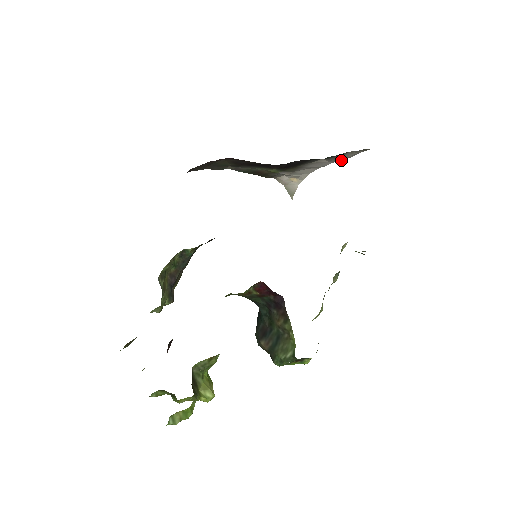
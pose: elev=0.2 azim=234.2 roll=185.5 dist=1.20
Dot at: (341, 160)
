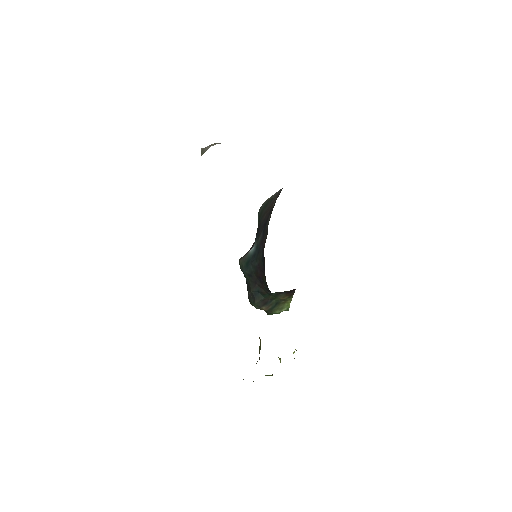
Dot at: occluded
